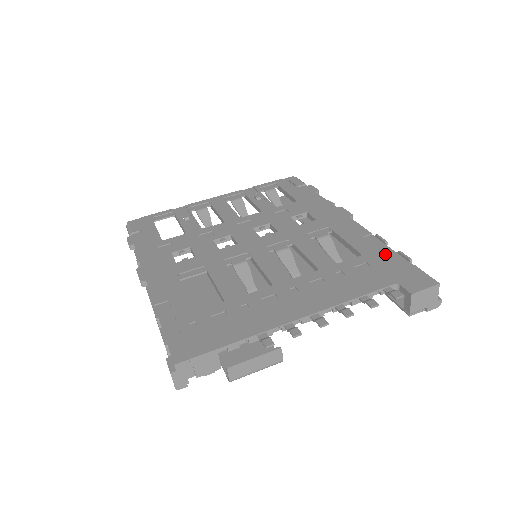
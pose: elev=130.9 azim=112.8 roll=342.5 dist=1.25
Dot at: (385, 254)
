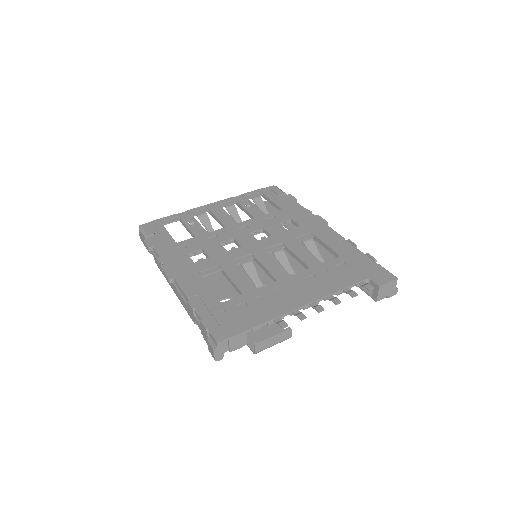
Dot at: (357, 255)
